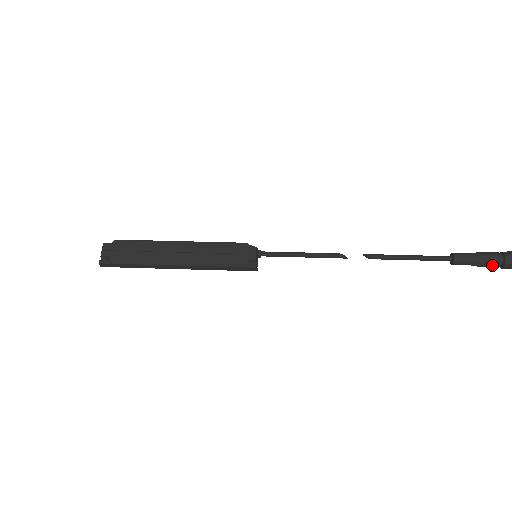
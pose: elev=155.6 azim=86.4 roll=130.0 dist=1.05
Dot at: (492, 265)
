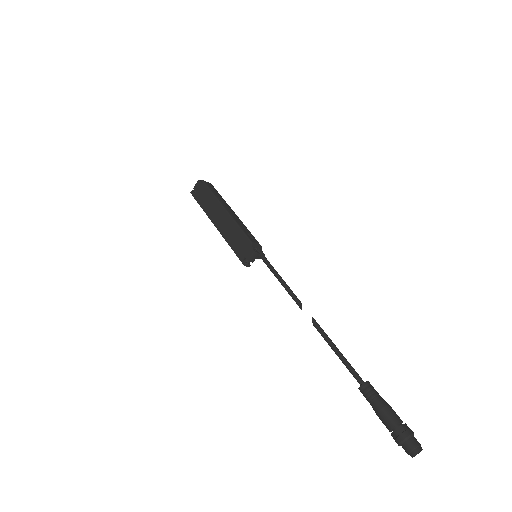
Dot at: (384, 423)
